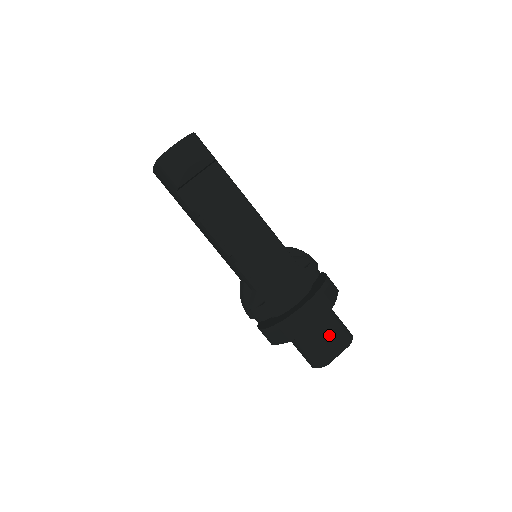
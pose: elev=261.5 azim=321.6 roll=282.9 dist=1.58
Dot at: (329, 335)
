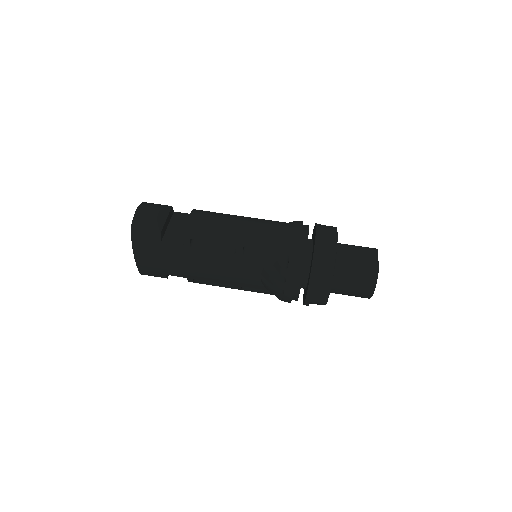
Dot at: (357, 253)
